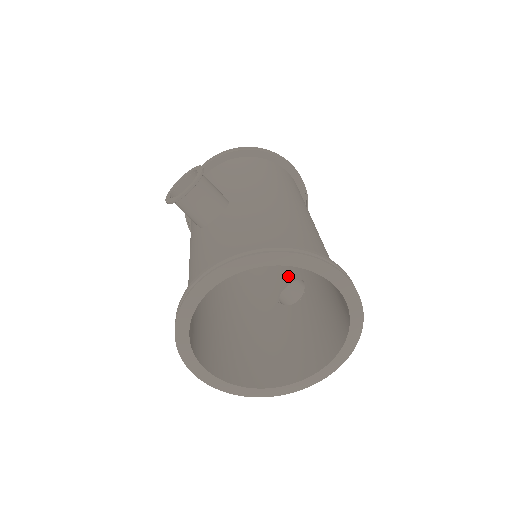
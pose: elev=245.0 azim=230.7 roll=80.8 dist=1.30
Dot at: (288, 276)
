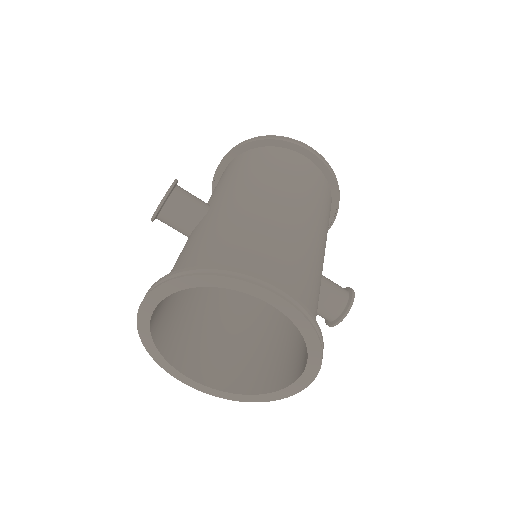
Dot at: occluded
